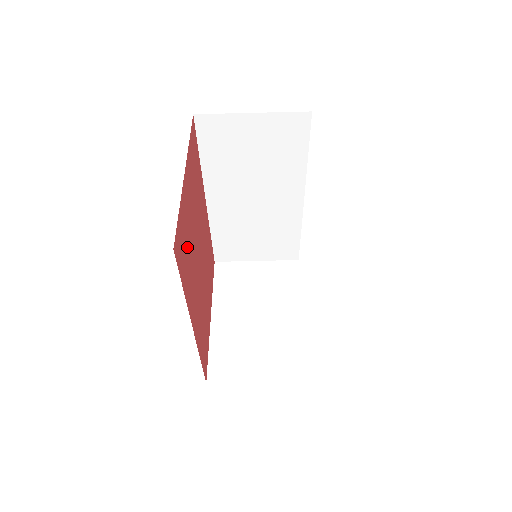
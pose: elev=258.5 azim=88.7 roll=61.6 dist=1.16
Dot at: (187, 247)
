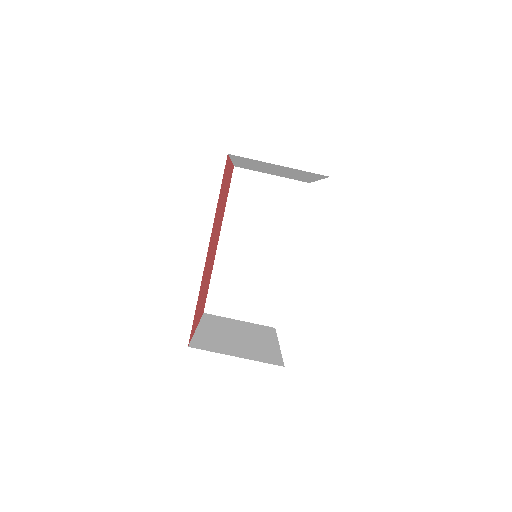
Dot at: (221, 195)
